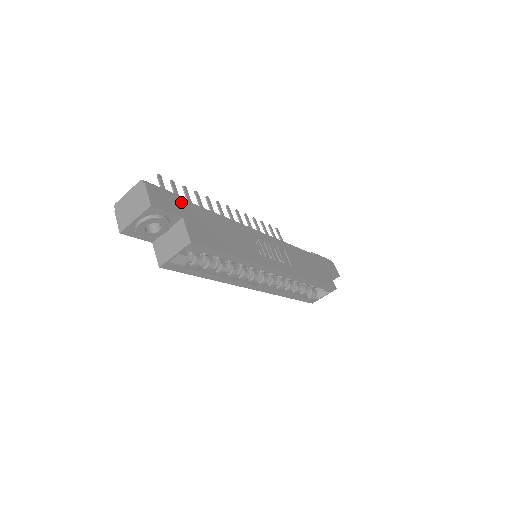
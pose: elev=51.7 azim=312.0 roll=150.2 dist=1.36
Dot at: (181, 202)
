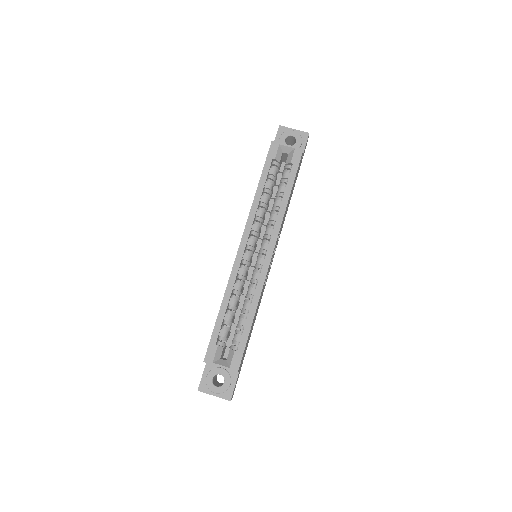
Dot at: occluded
